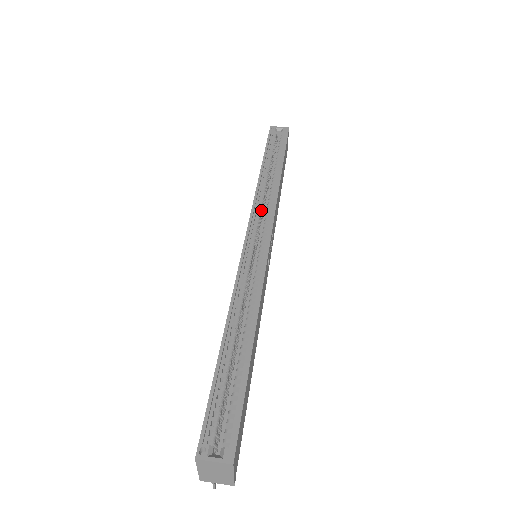
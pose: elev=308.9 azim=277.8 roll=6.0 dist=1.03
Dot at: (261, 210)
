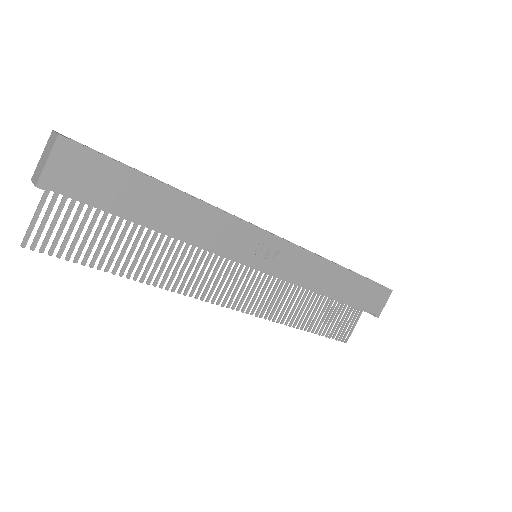
Dot at: occluded
